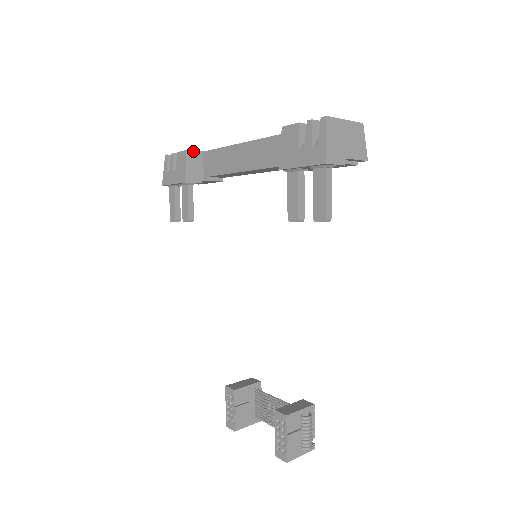
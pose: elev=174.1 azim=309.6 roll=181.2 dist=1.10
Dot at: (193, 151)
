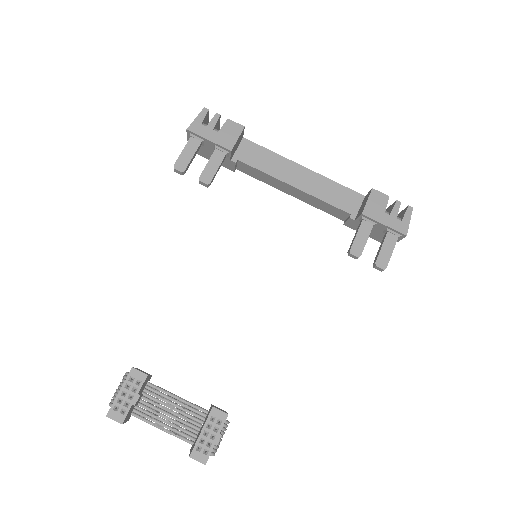
Dot at: occluded
